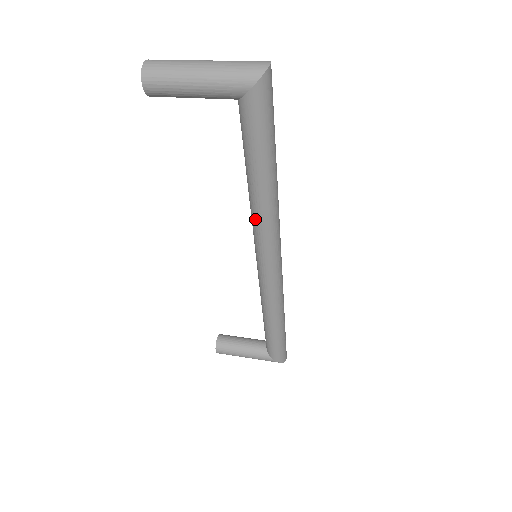
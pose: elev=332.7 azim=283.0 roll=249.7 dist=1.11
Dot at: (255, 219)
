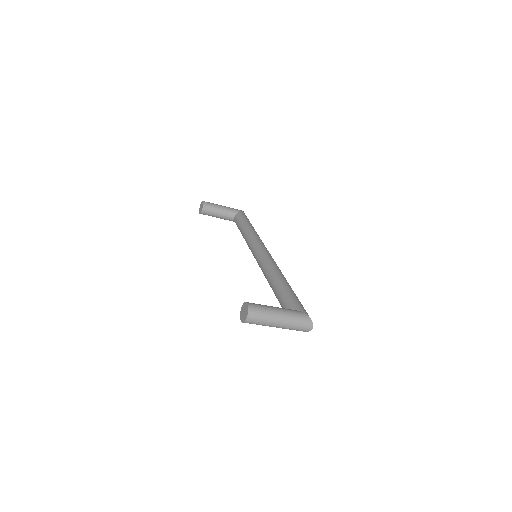
Dot at: (253, 236)
